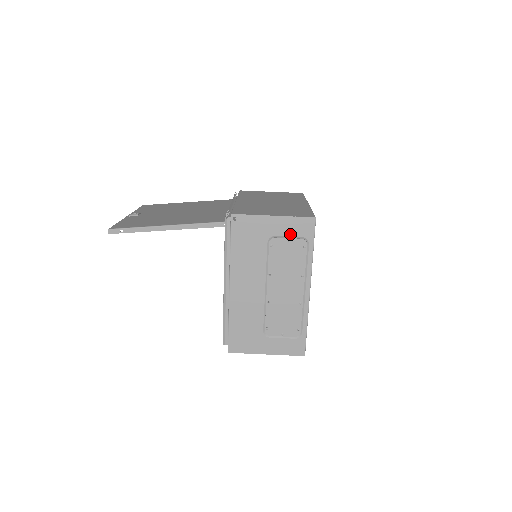
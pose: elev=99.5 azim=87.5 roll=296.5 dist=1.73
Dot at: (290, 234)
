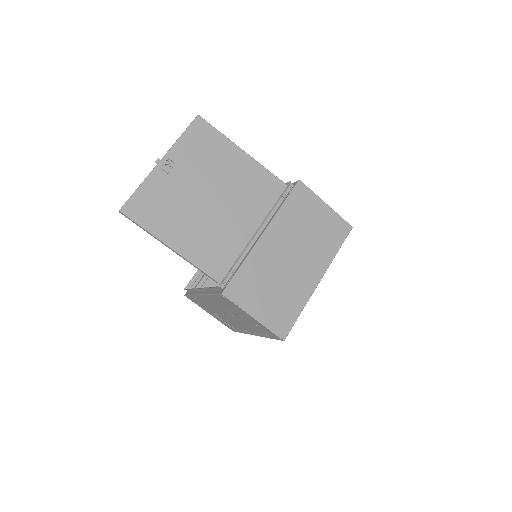
Dot at: (260, 327)
